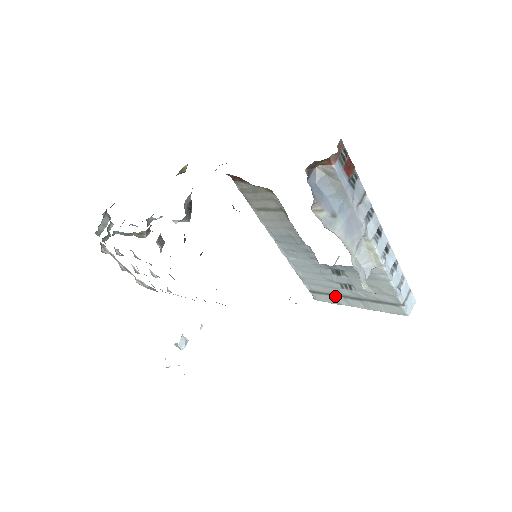
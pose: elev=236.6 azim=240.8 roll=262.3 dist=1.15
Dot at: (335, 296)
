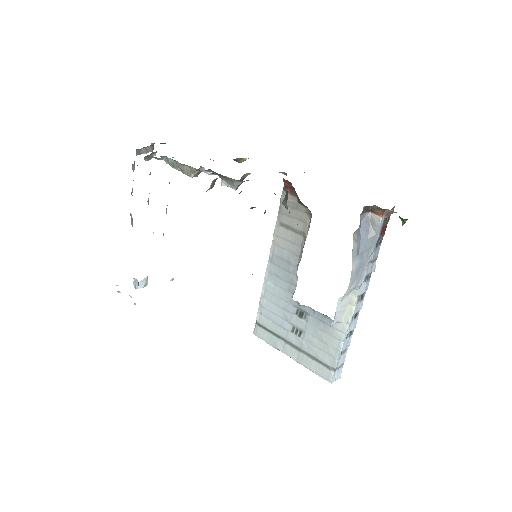
Dot at: (277, 337)
